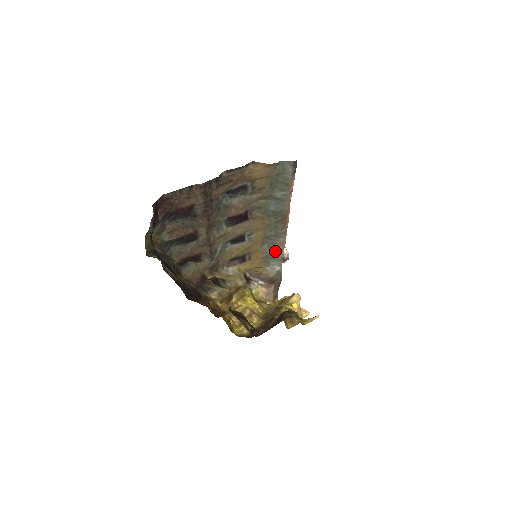
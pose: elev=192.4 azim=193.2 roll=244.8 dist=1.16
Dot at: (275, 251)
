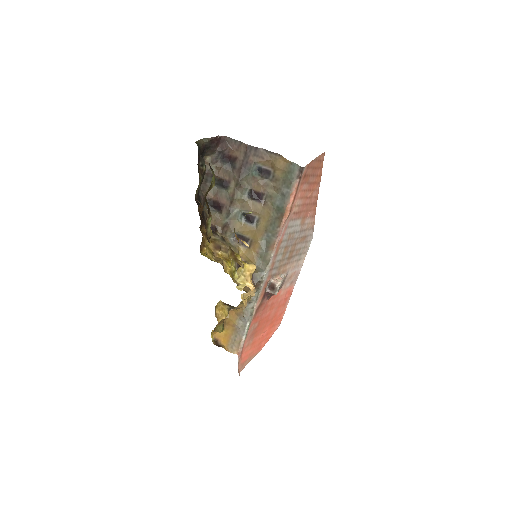
Dot at: (267, 251)
